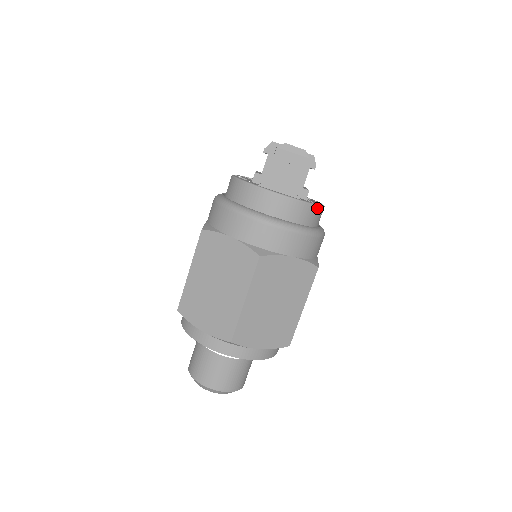
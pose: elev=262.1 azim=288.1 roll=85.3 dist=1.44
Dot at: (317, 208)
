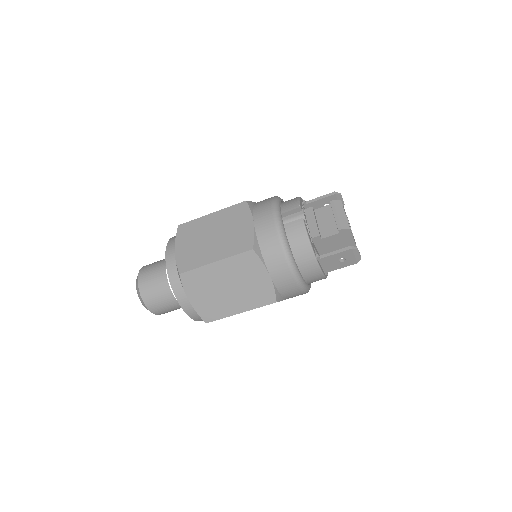
Dot at: occluded
